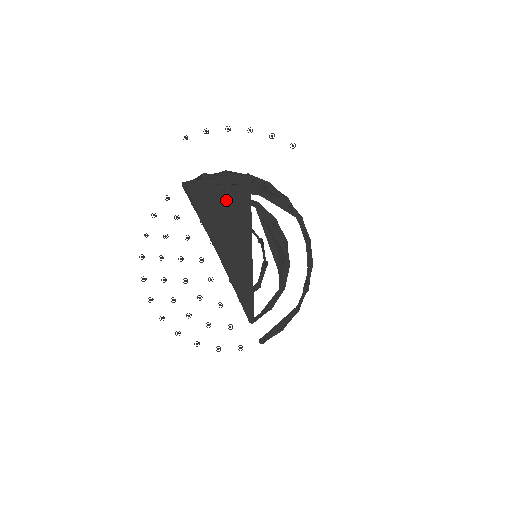
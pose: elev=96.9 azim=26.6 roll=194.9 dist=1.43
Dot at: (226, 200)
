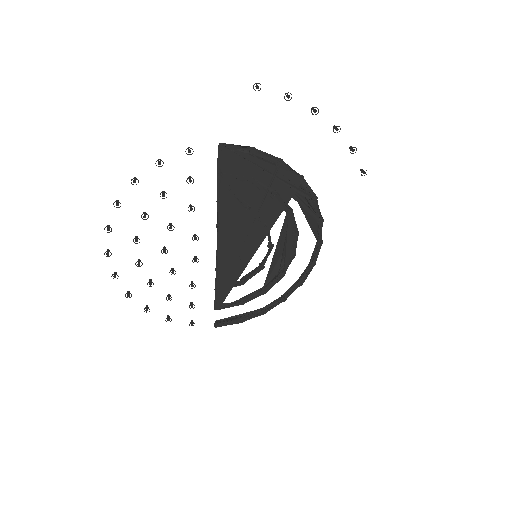
Dot at: (261, 191)
